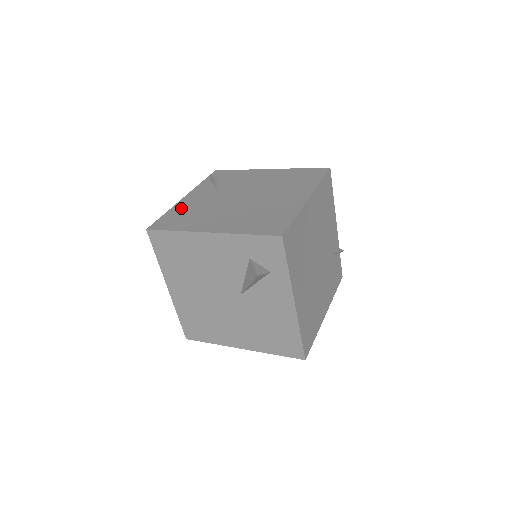
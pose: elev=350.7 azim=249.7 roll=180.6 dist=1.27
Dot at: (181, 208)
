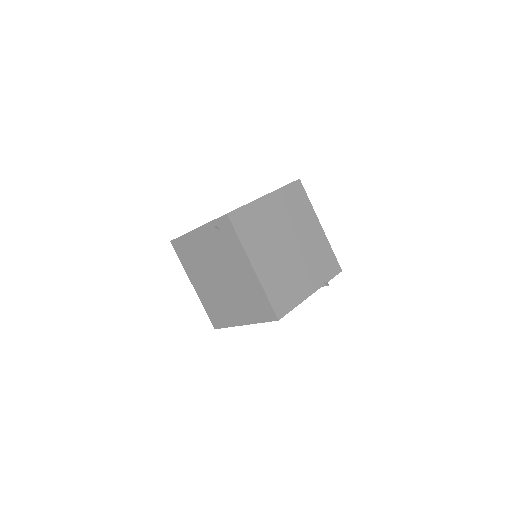
Dot at: (189, 243)
